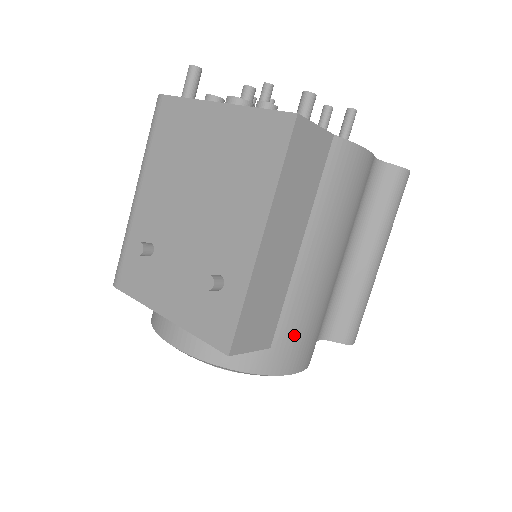
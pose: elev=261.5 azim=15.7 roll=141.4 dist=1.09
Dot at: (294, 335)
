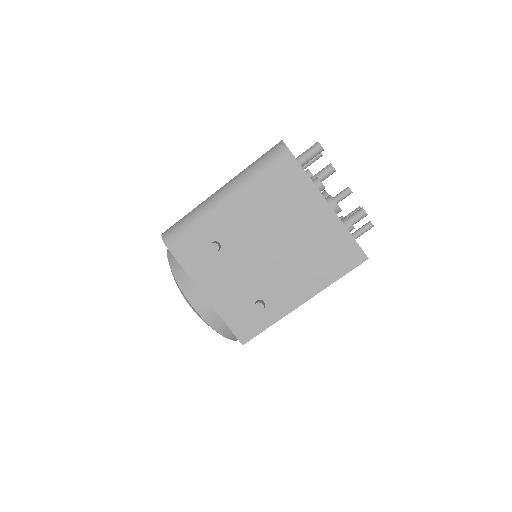
Dot at: occluded
